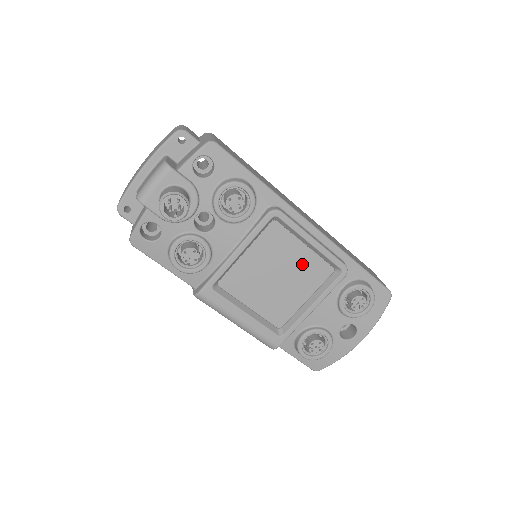
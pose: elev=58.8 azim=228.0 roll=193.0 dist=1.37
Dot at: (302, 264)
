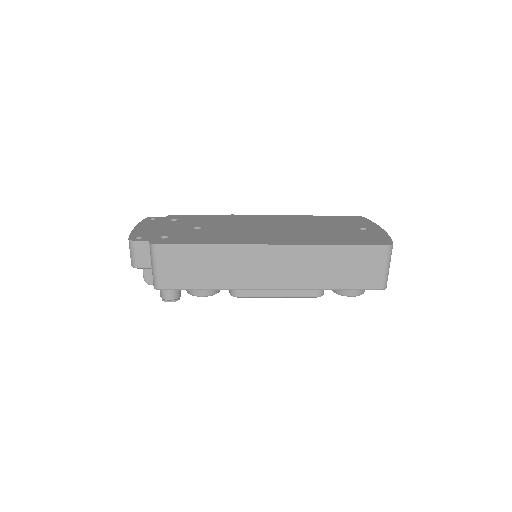
Dot at: occluded
